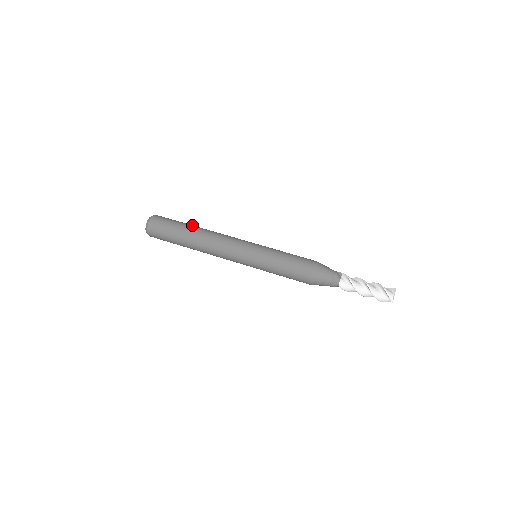
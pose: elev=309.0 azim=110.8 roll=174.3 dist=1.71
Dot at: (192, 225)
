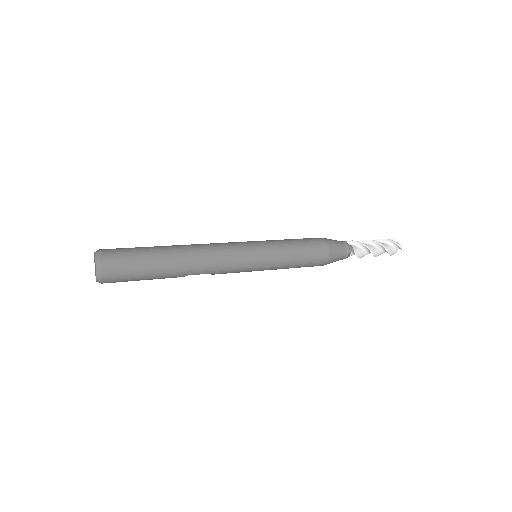
Dot at: (160, 246)
